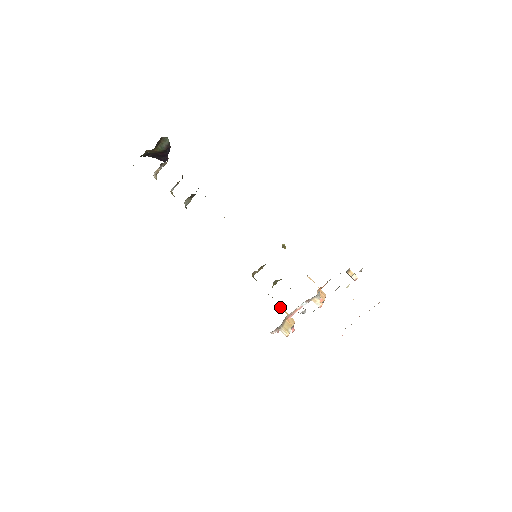
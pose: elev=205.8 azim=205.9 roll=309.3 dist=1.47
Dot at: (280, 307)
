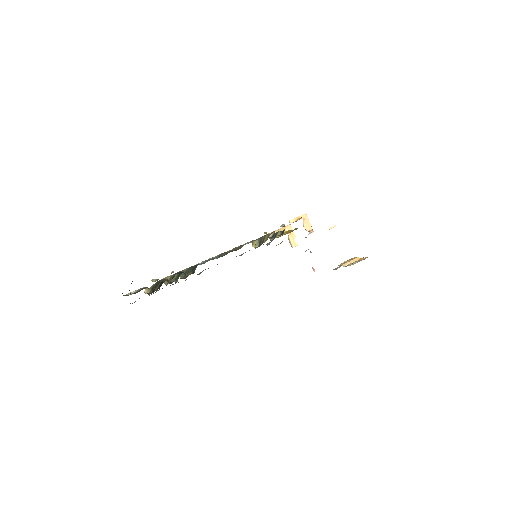
Dot at: occluded
